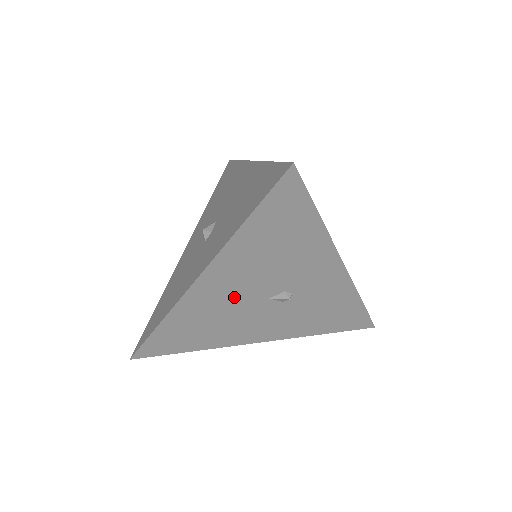
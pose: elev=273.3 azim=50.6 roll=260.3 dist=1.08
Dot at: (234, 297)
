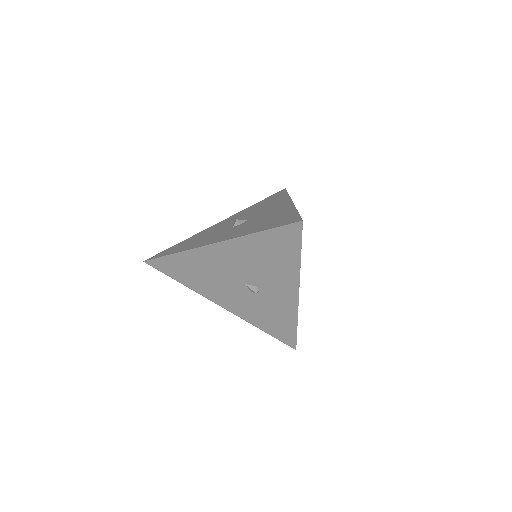
Dot at: (226, 269)
